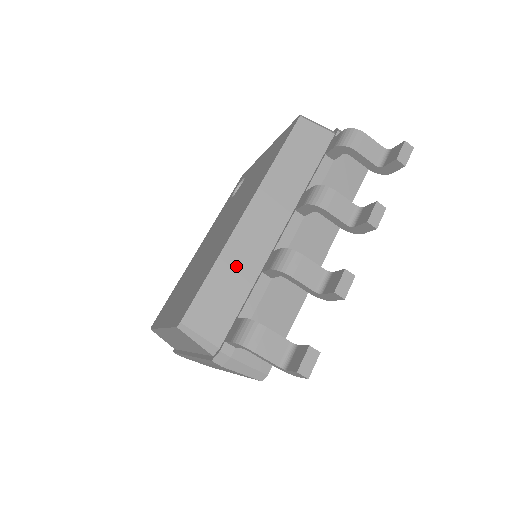
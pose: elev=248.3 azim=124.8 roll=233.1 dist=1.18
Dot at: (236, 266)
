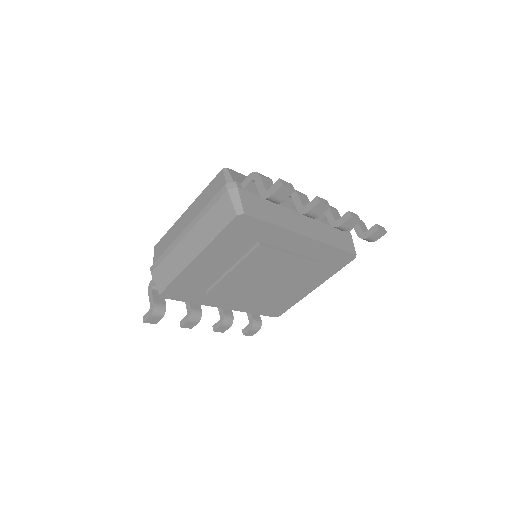
Dot at: occluded
